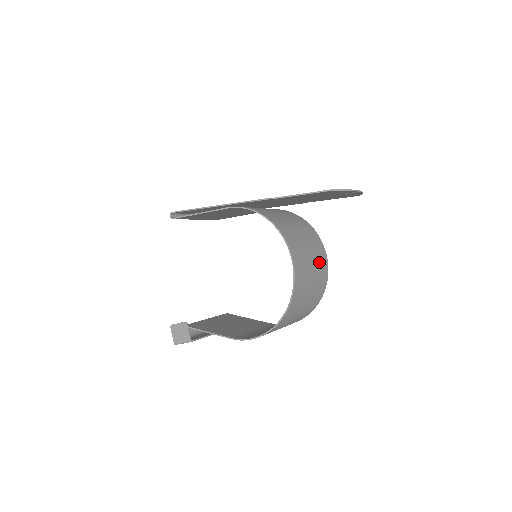
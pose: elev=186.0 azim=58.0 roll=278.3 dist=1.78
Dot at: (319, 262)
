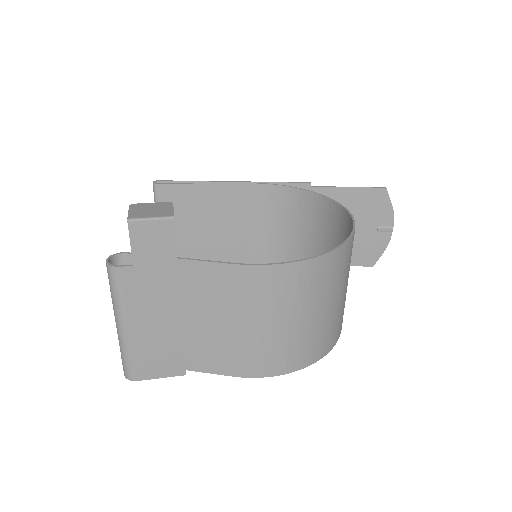
Dot at: occluded
